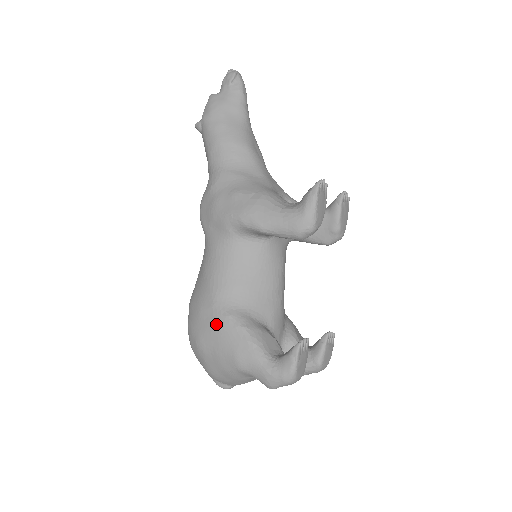
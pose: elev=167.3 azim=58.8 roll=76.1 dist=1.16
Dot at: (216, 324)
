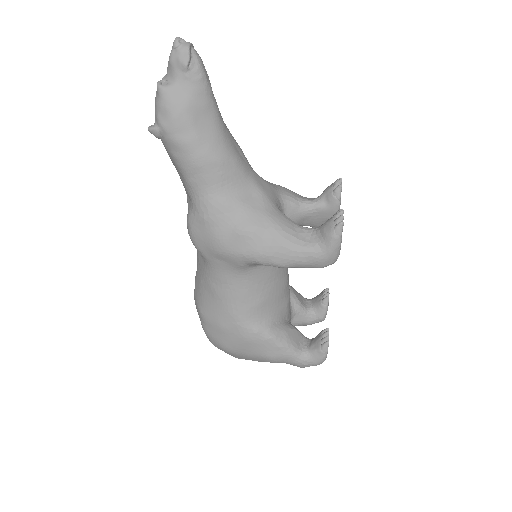
Dot at: (245, 340)
